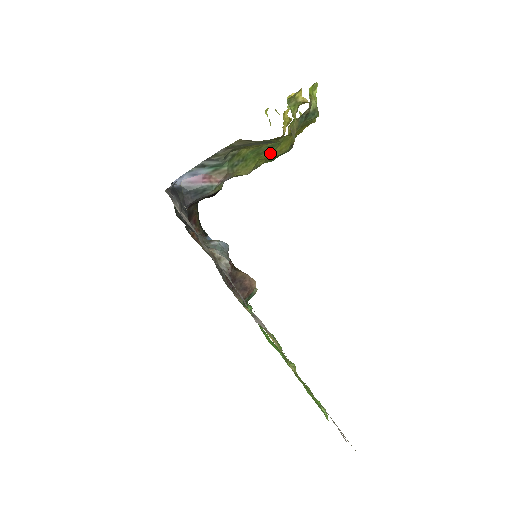
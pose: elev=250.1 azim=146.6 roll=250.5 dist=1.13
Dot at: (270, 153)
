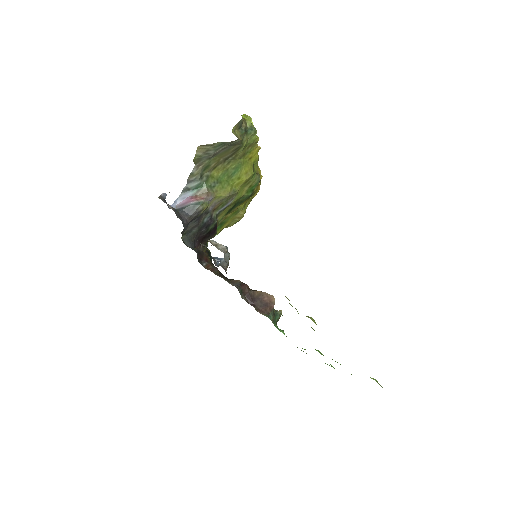
Dot at: (238, 176)
